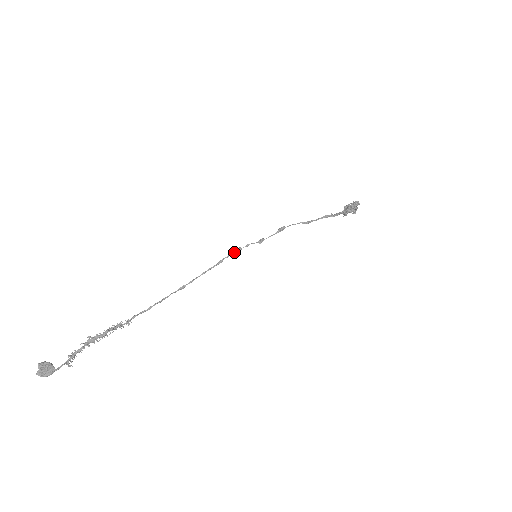
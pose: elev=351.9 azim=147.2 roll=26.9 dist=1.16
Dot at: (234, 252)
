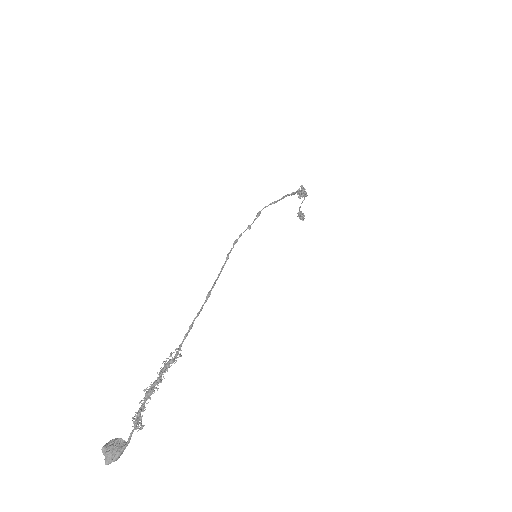
Dot at: (233, 245)
